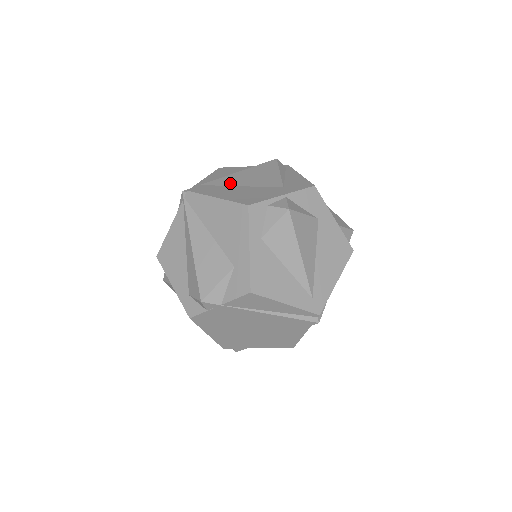
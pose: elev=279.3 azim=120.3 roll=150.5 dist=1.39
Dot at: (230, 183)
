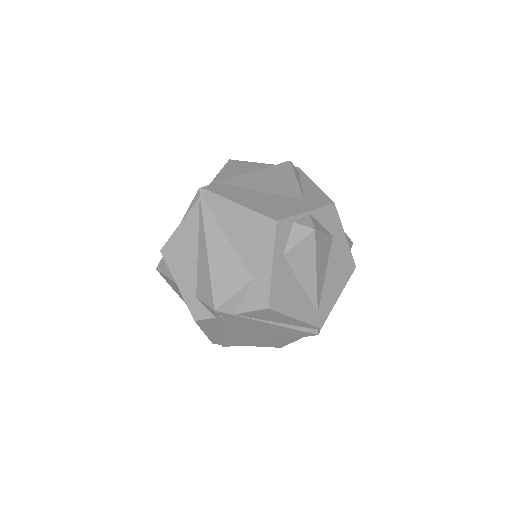
Dot at: (249, 185)
